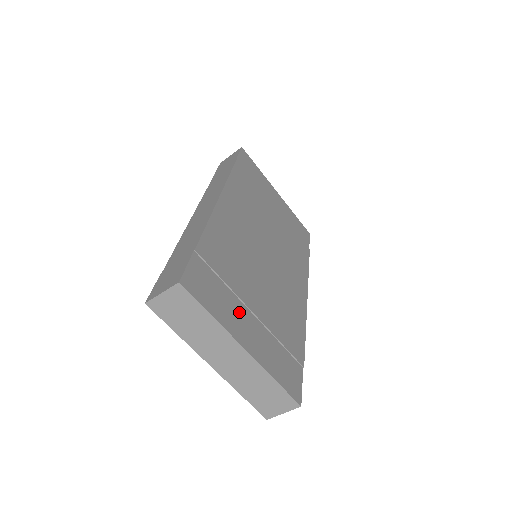
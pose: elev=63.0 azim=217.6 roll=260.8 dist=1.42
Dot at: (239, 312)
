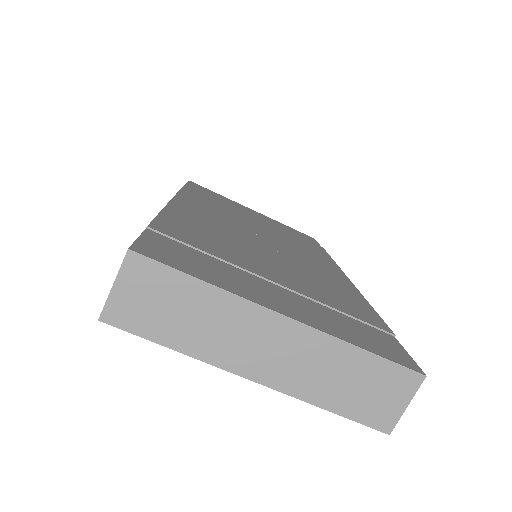
Dot at: (253, 282)
